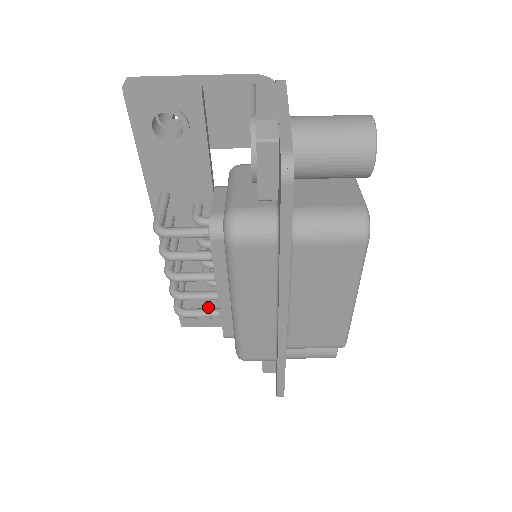
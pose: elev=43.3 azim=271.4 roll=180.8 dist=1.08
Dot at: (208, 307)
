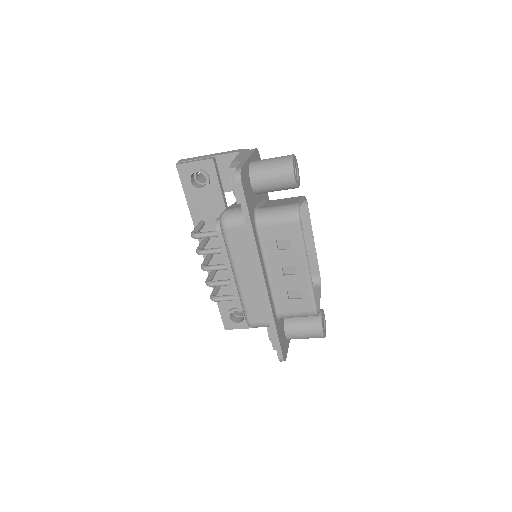
Dot at: occluded
